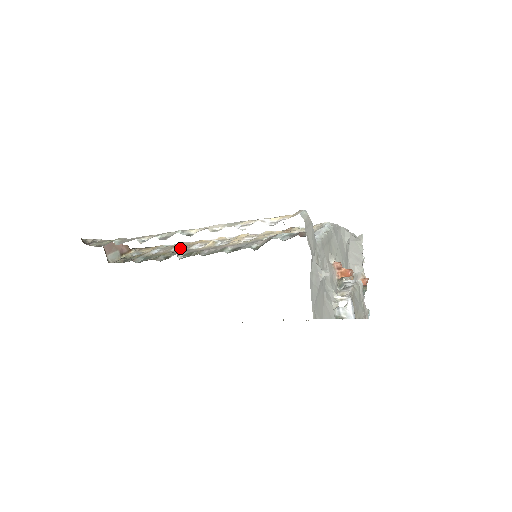
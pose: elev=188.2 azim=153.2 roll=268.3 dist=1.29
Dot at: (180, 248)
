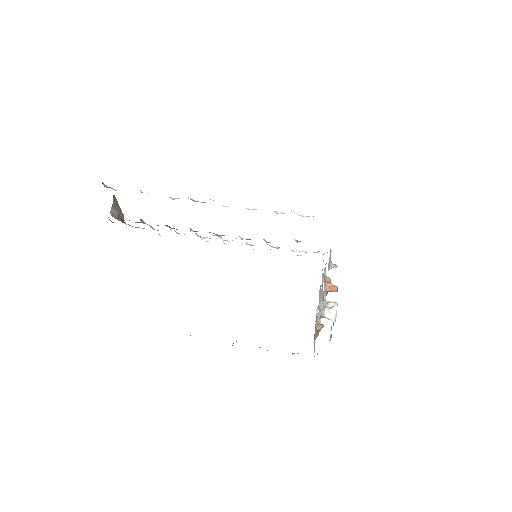
Dot at: (179, 233)
